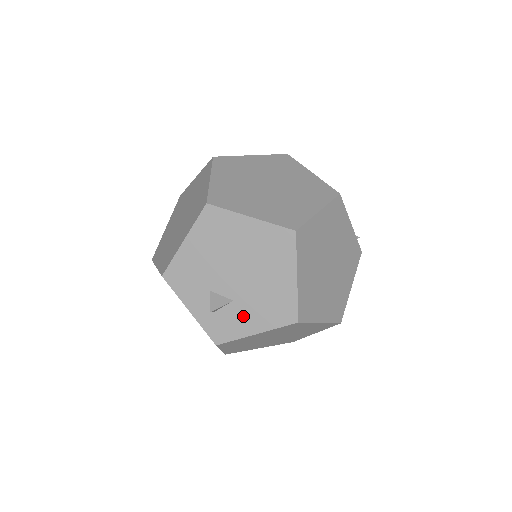
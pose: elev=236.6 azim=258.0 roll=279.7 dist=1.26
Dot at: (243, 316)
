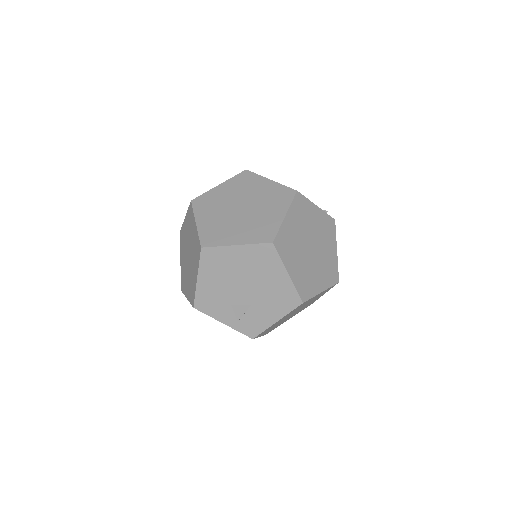
Dot at: (262, 313)
